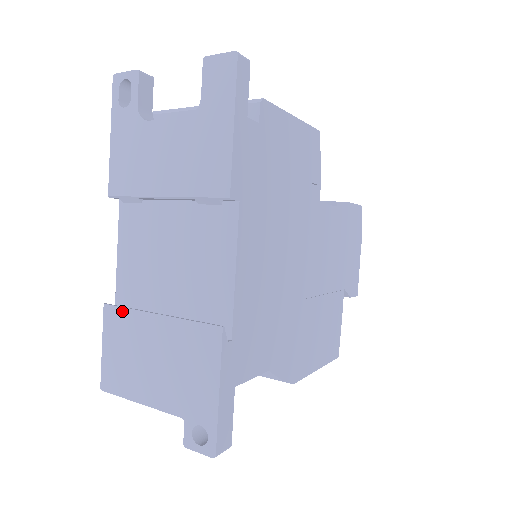
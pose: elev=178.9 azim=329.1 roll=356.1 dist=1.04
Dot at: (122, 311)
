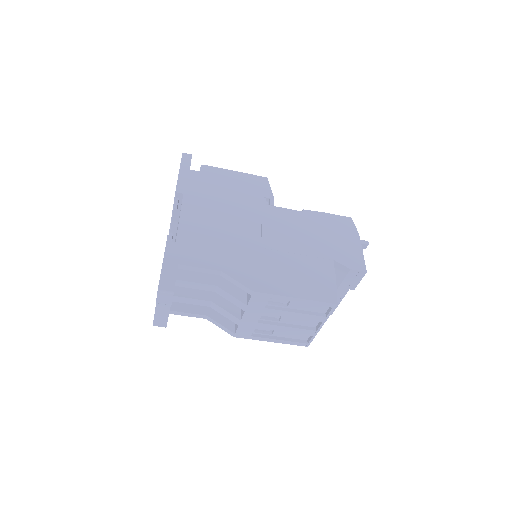
Dot at: occluded
